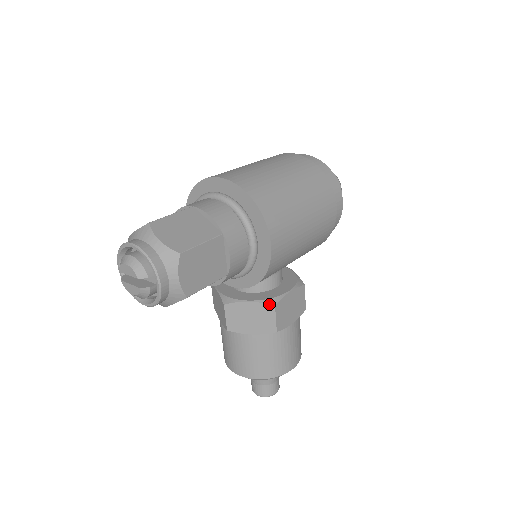
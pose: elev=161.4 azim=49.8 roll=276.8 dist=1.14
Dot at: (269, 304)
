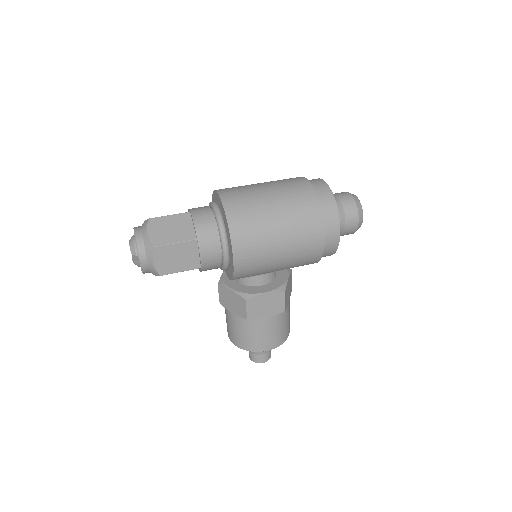
Dot at: (242, 297)
